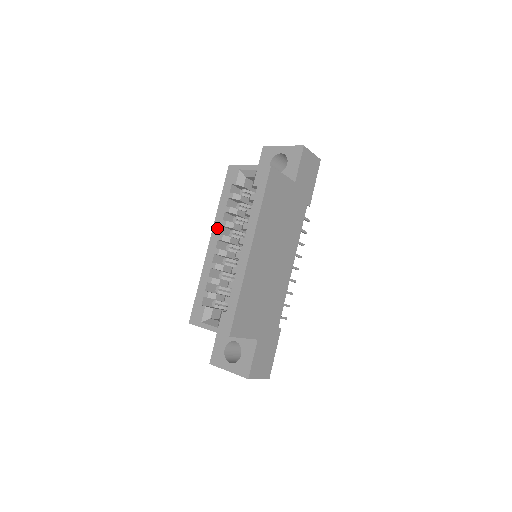
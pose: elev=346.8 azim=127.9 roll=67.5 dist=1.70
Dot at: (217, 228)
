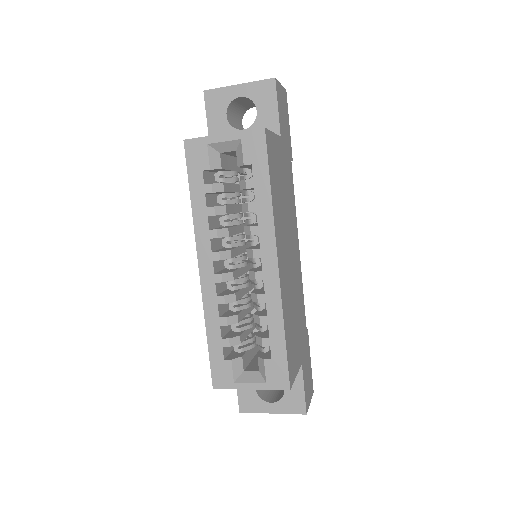
Dot at: (204, 244)
